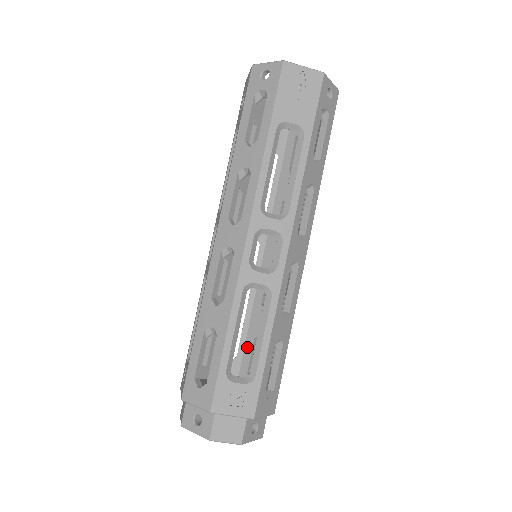
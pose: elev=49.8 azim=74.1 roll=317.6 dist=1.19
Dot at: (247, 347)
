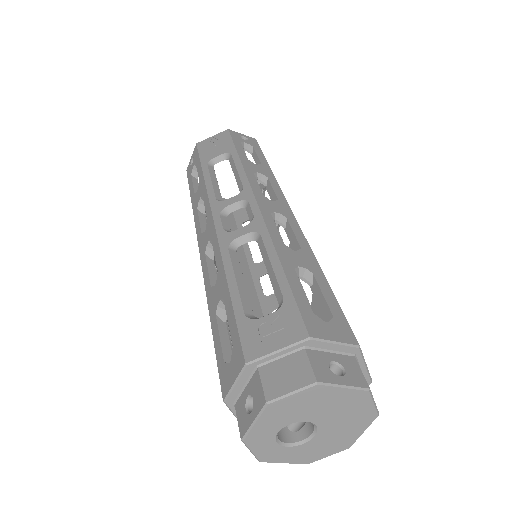
Dot at: occluded
